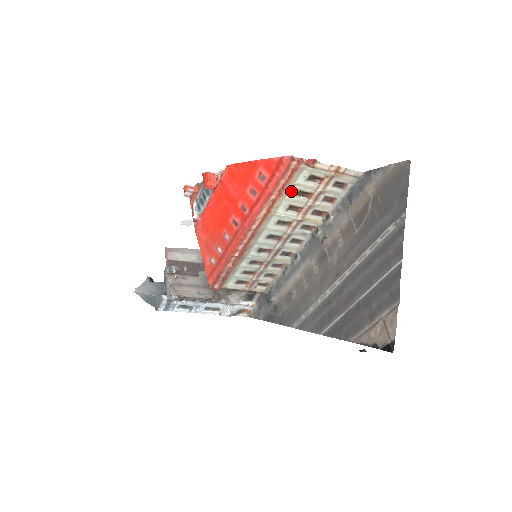
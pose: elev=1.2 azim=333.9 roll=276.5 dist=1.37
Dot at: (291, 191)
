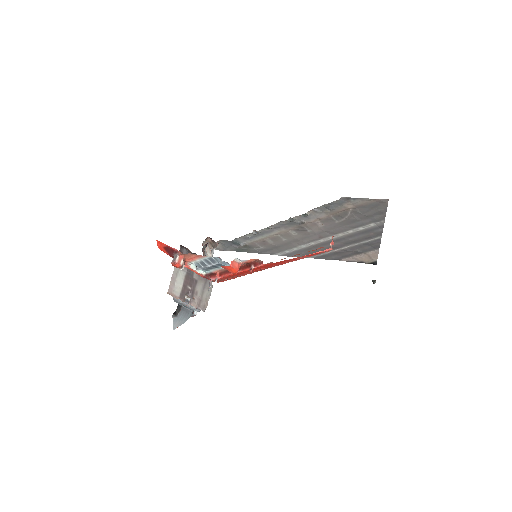
Dot at: occluded
